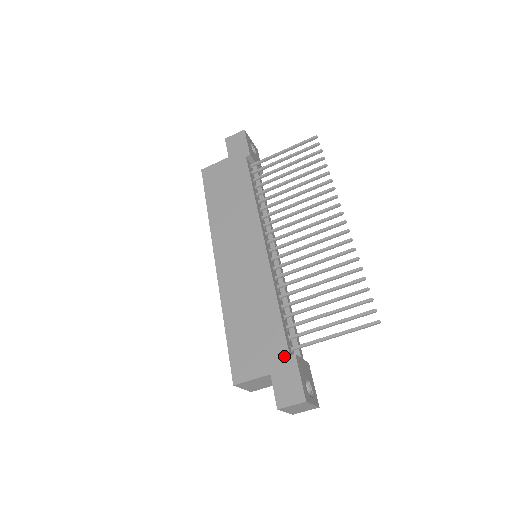
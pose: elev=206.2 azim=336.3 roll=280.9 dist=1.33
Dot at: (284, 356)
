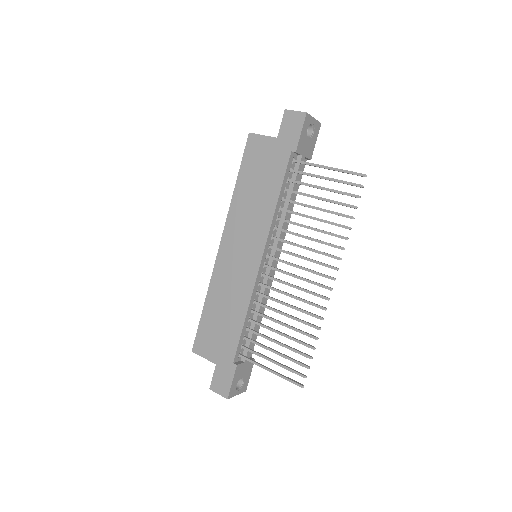
Dot at: (230, 360)
